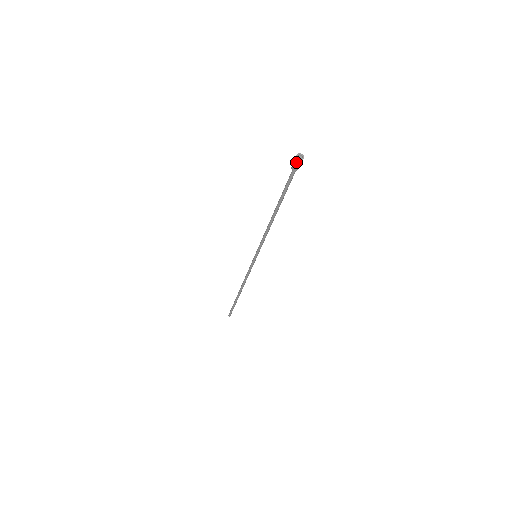
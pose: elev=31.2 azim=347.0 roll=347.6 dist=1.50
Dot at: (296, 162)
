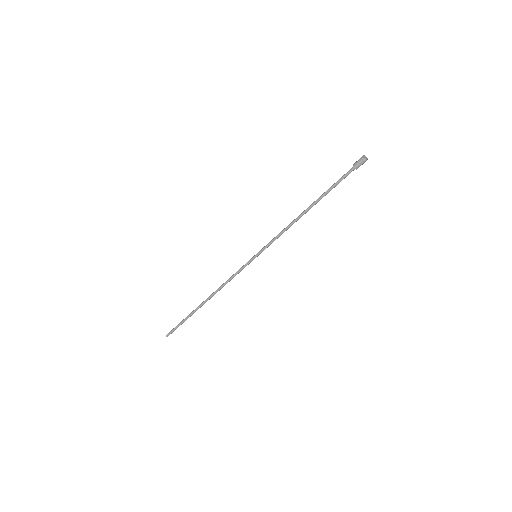
Dot at: (360, 158)
